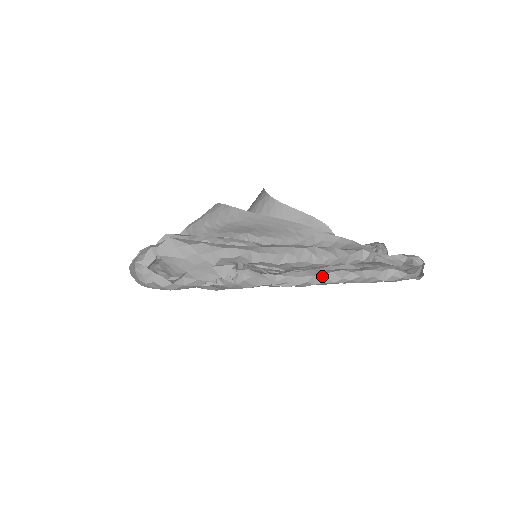
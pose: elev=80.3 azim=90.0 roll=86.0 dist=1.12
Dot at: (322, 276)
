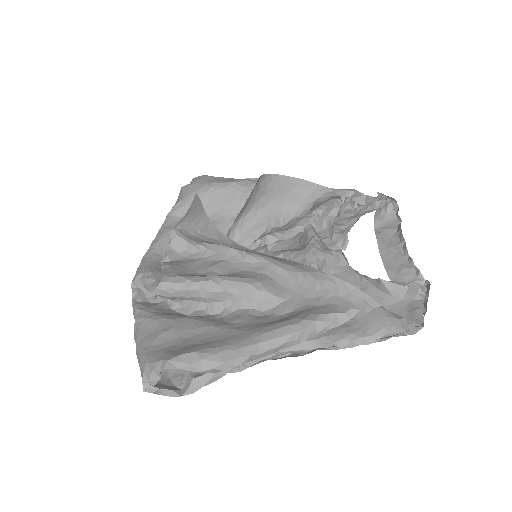
Dot at: (322, 348)
